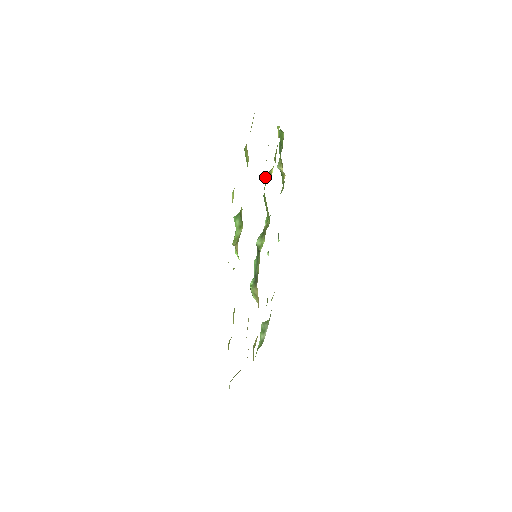
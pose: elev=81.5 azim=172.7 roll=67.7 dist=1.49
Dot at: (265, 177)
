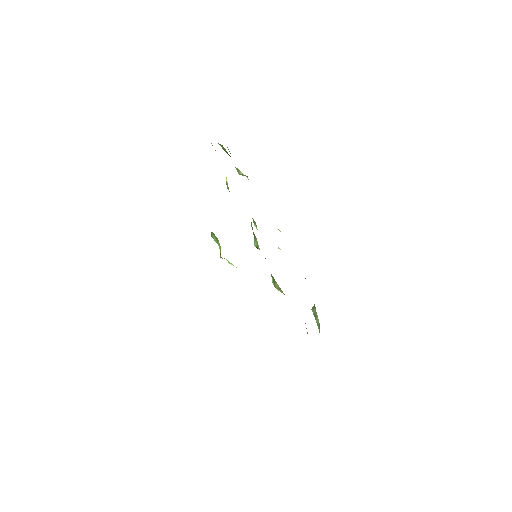
Dot at: occluded
